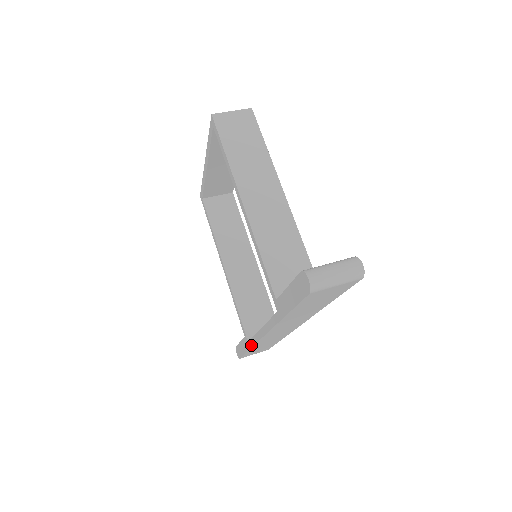
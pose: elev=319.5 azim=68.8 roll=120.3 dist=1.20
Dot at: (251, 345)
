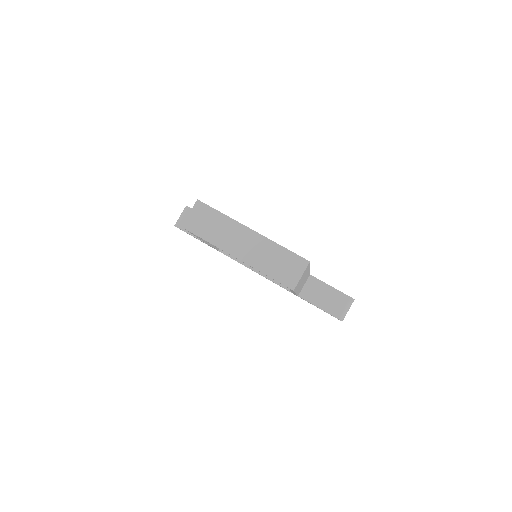
Dot at: occluded
